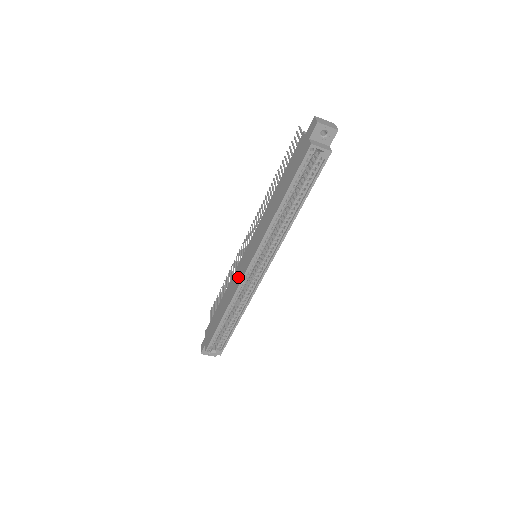
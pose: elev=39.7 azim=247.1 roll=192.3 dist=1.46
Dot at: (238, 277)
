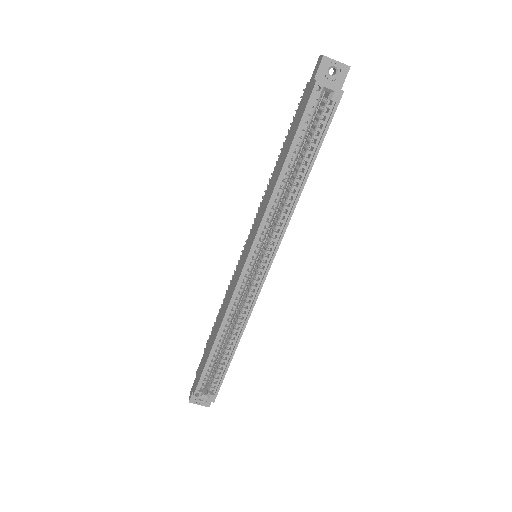
Dot at: (233, 284)
